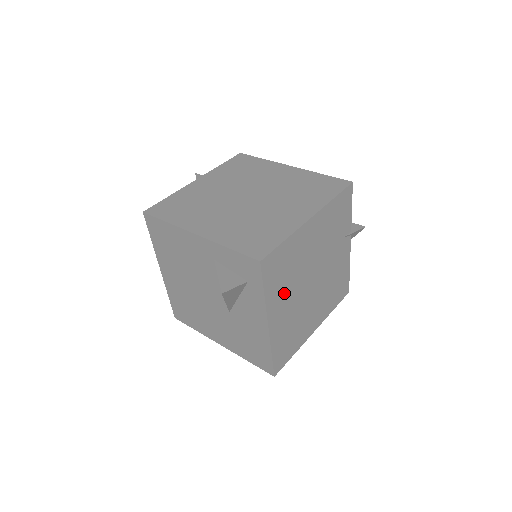
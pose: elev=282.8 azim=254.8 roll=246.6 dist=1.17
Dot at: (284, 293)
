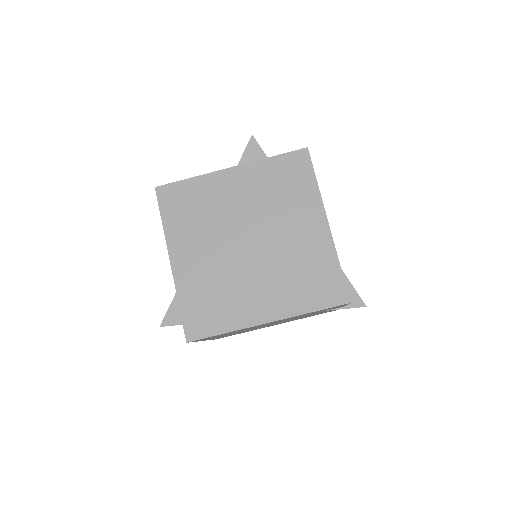
Dot at: occluded
